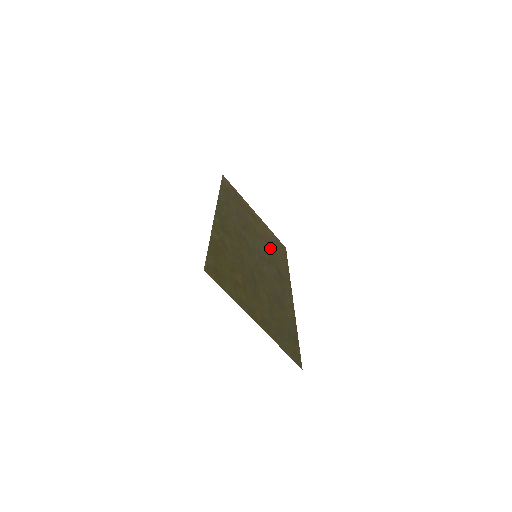
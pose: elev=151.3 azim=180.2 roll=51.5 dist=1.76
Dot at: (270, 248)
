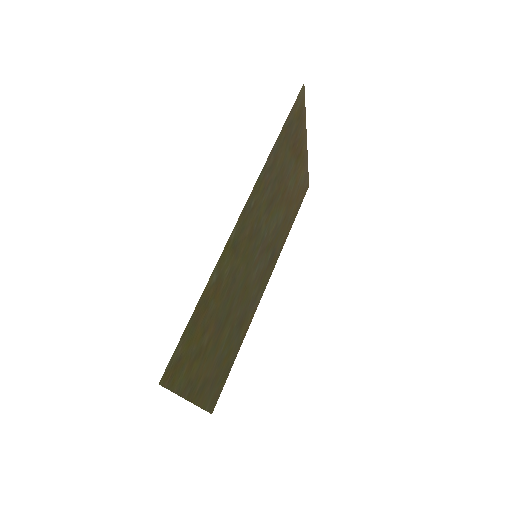
Dot at: (286, 212)
